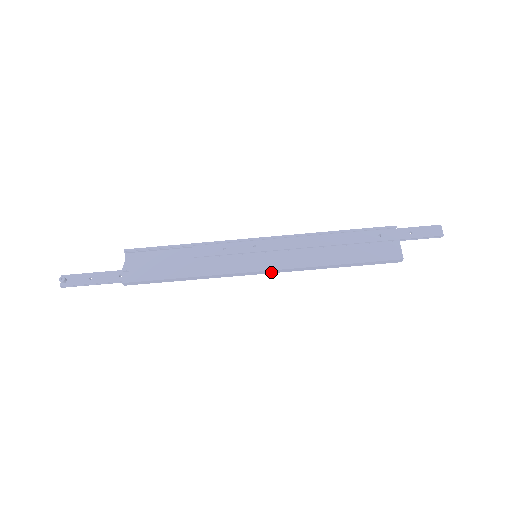
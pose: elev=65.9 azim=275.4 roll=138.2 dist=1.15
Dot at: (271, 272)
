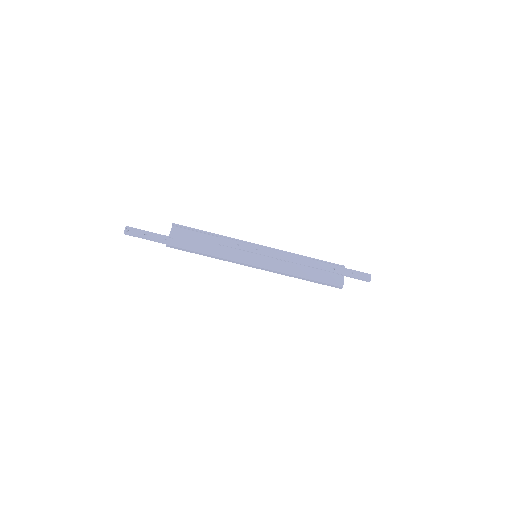
Dot at: (262, 269)
